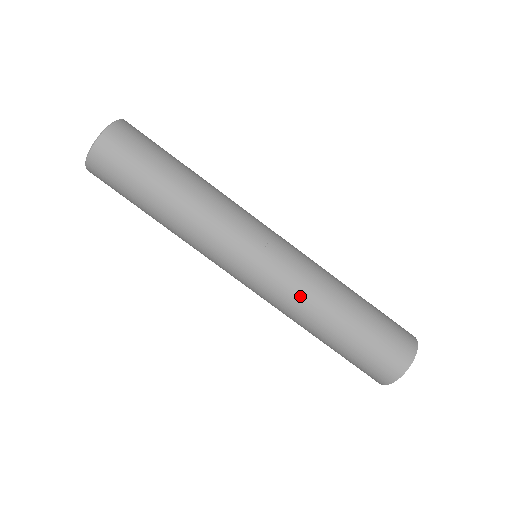
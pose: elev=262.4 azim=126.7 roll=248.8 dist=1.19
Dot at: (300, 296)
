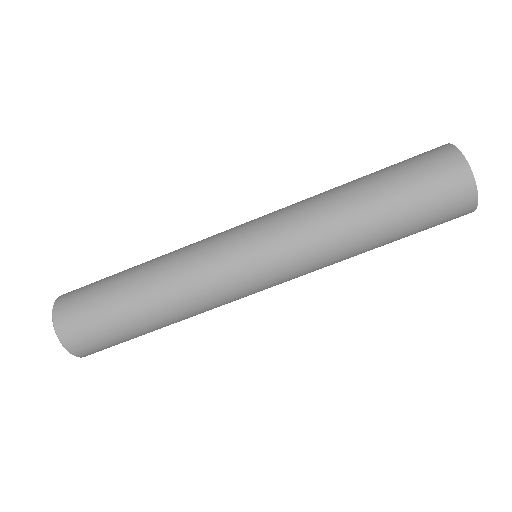
Dot at: (323, 254)
